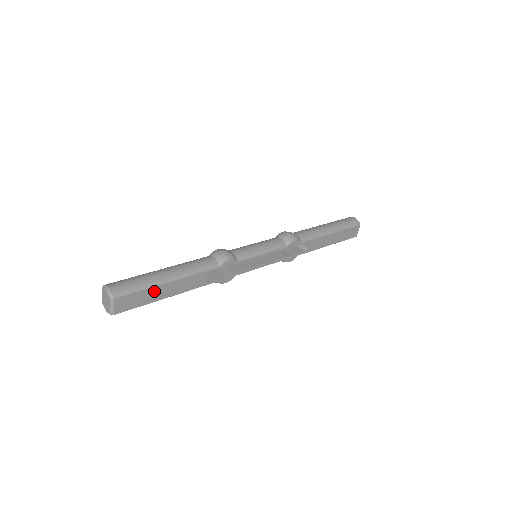
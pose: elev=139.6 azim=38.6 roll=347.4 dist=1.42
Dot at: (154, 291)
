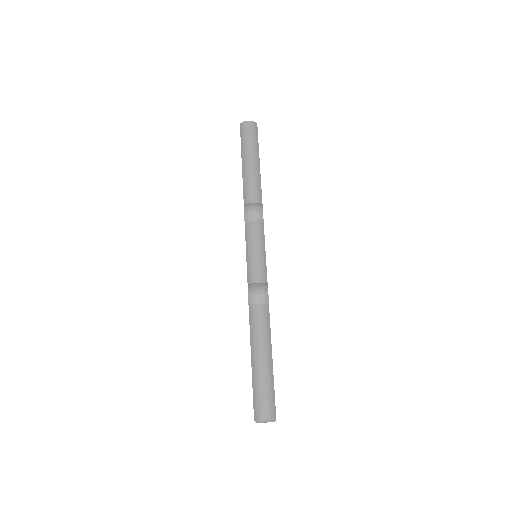
Dot at: (273, 378)
